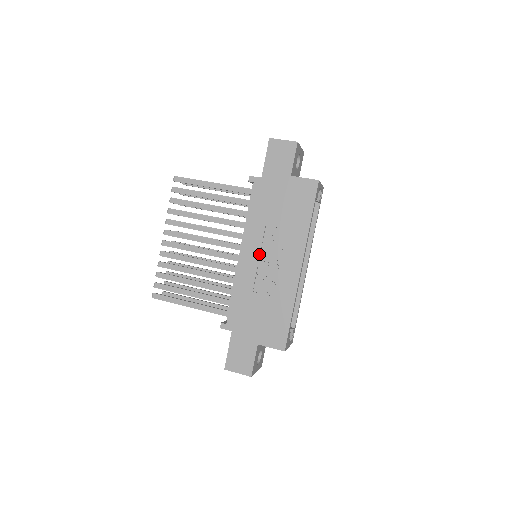
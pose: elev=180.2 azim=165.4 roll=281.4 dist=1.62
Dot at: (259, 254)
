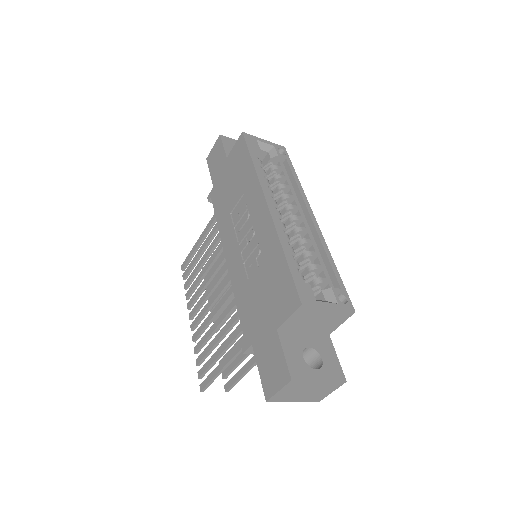
Dot at: (236, 241)
